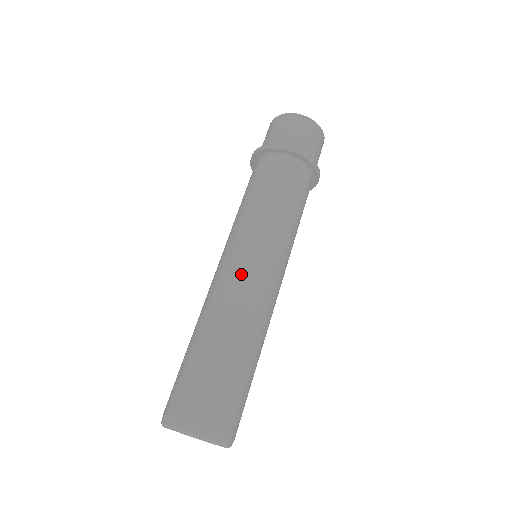
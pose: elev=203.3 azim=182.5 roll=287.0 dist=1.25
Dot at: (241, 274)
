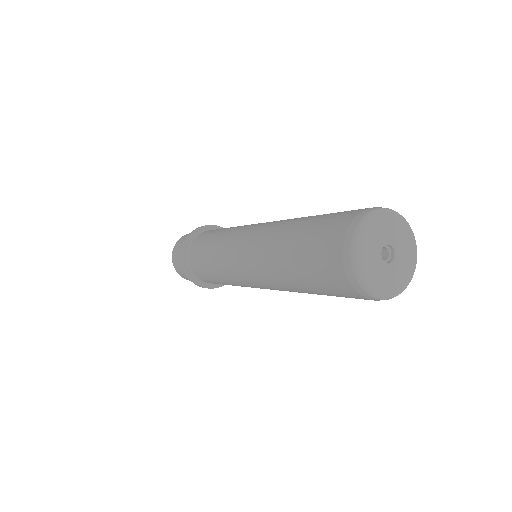
Dot at: (252, 233)
